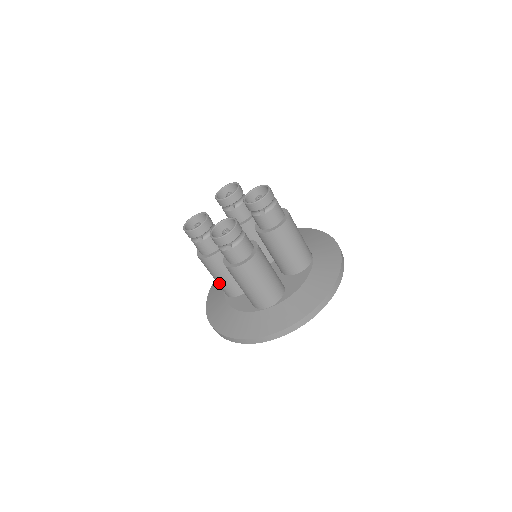
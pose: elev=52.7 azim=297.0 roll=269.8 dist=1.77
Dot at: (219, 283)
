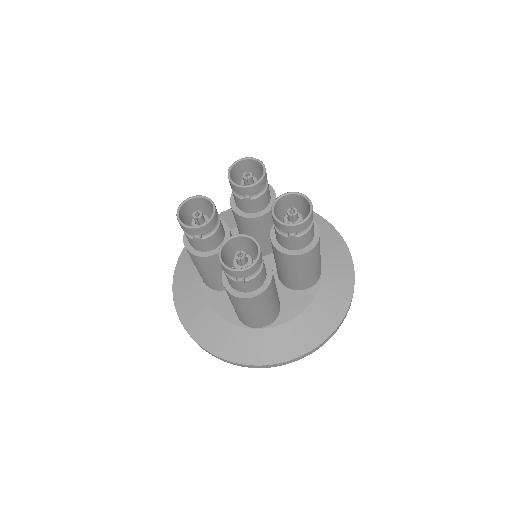
Dot at: (201, 274)
